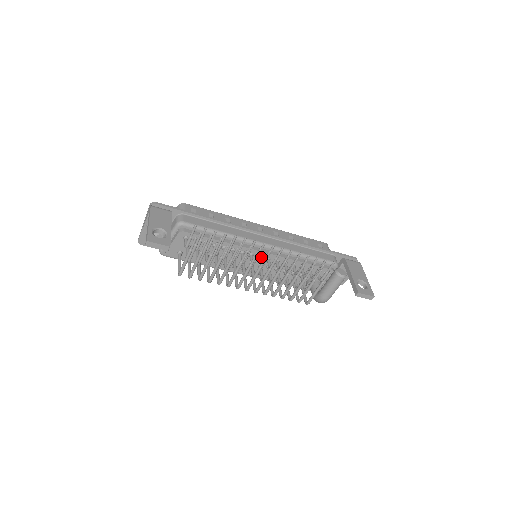
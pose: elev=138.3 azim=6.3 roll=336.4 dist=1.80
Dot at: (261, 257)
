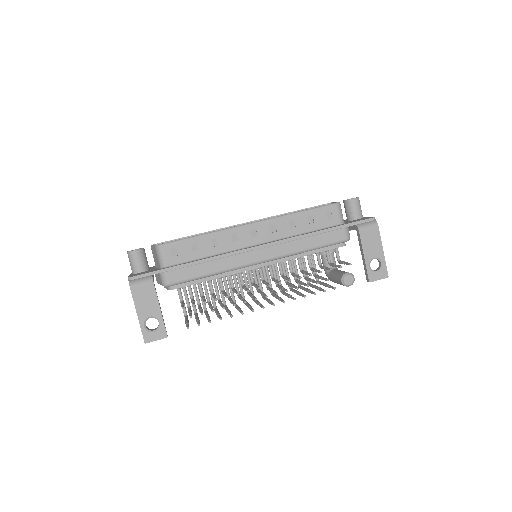
Dot at: (261, 268)
